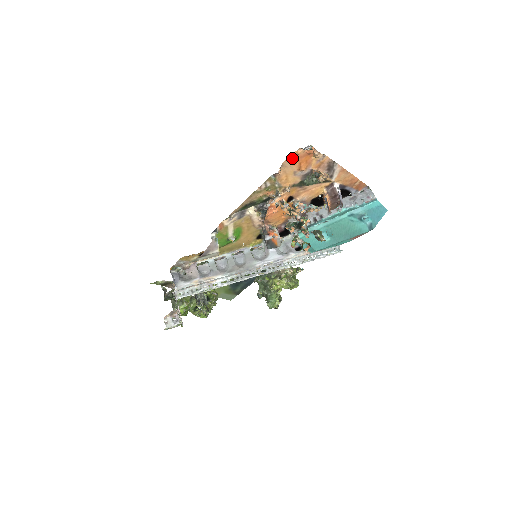
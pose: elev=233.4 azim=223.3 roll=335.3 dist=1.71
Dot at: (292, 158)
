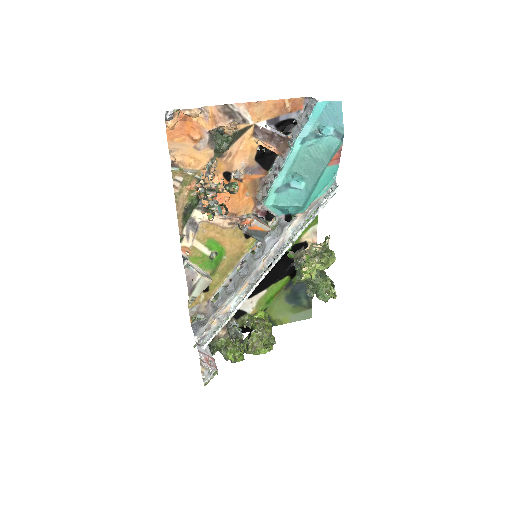
Dot at: (173, 137)
